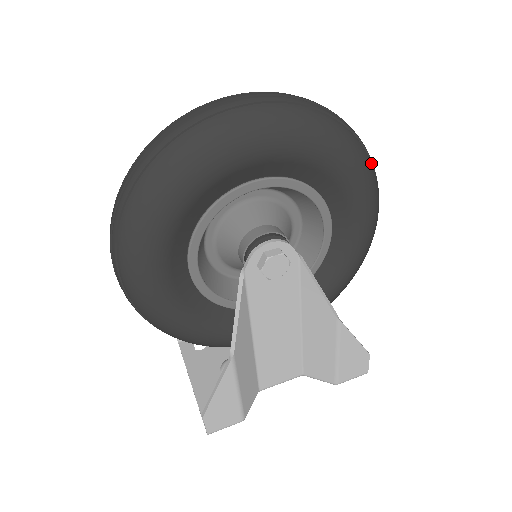
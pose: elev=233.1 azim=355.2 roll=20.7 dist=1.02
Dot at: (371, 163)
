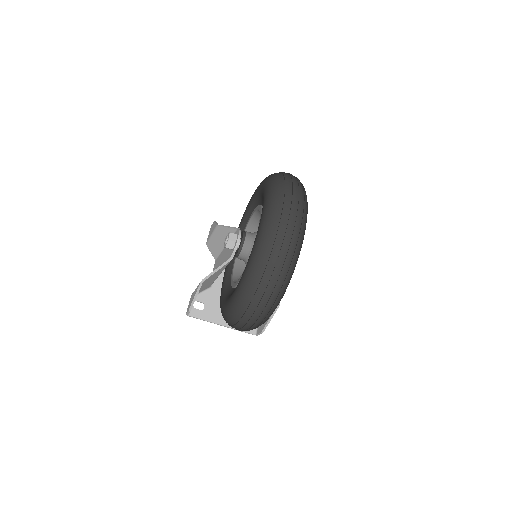
Dot at: occluded
